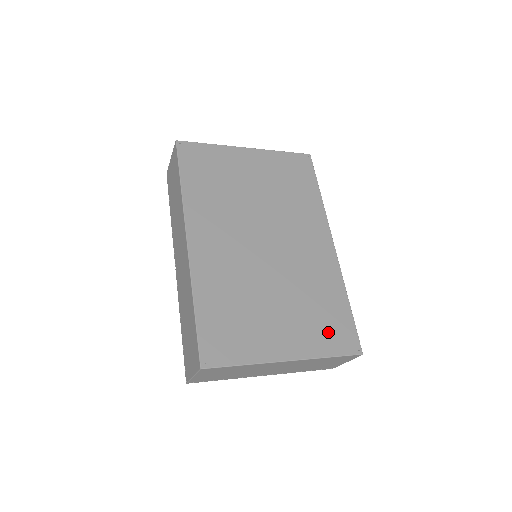
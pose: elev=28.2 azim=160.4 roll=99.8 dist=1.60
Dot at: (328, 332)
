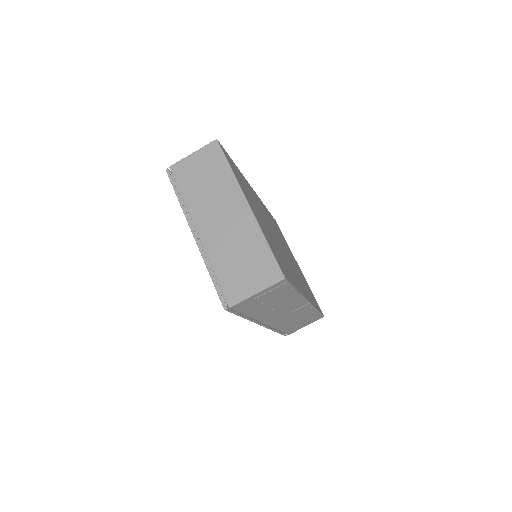
Dot at: (276, 254)
